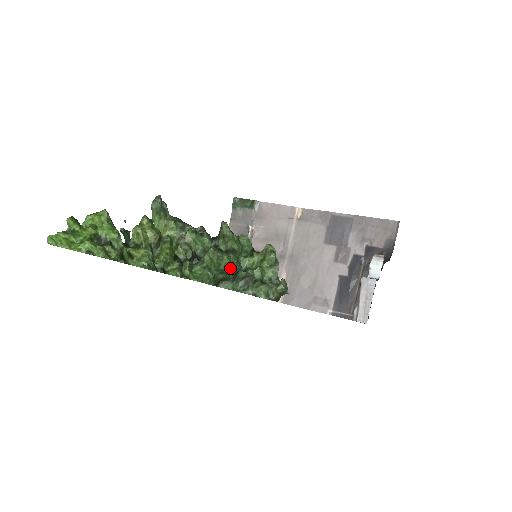
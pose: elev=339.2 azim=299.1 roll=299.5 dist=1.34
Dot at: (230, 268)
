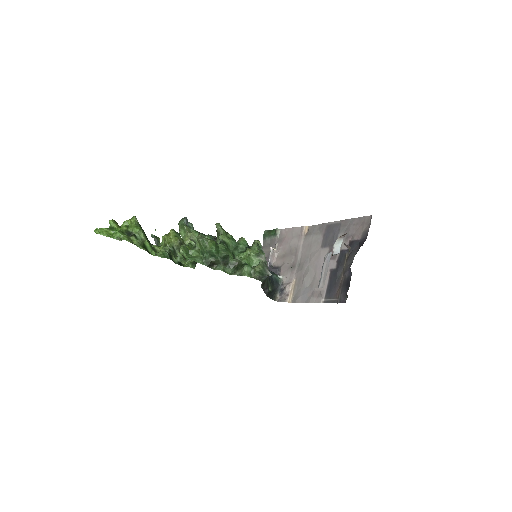
Dot at: (214, 250)
